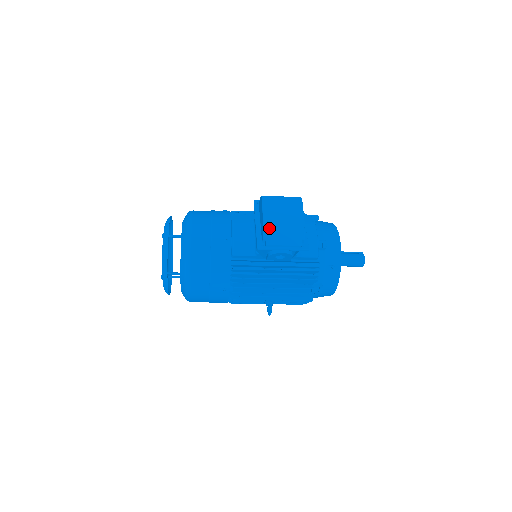
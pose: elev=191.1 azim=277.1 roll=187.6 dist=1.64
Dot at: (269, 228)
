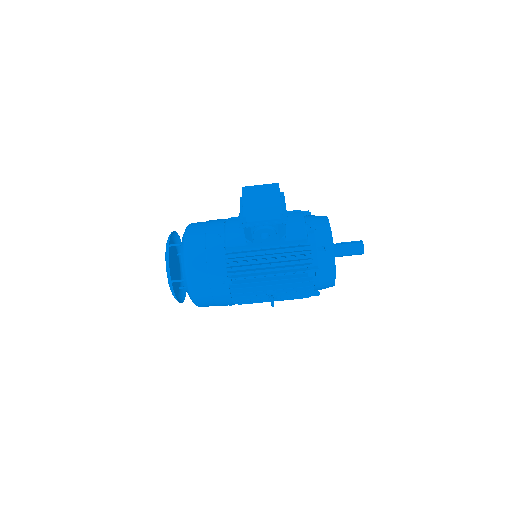
Dot at: (248, 208)
